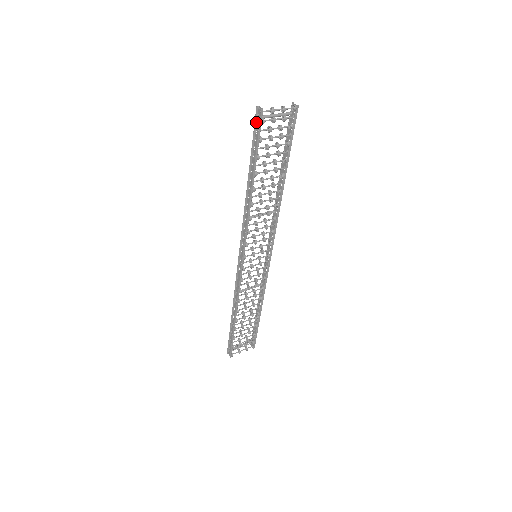
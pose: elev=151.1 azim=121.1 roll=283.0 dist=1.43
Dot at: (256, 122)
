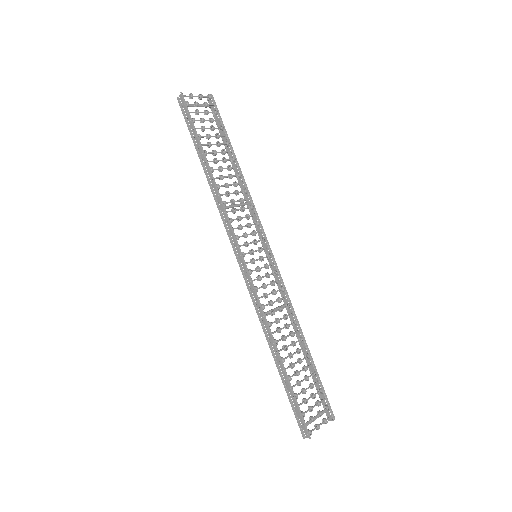
Dot at: (183, 111)
